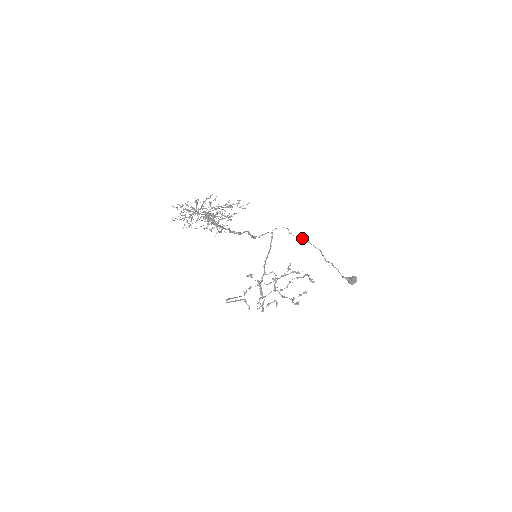
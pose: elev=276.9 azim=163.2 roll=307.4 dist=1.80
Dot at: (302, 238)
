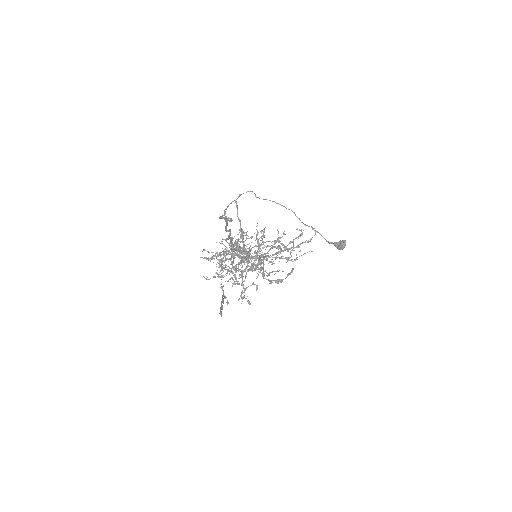
Dot at: (270, 200)
